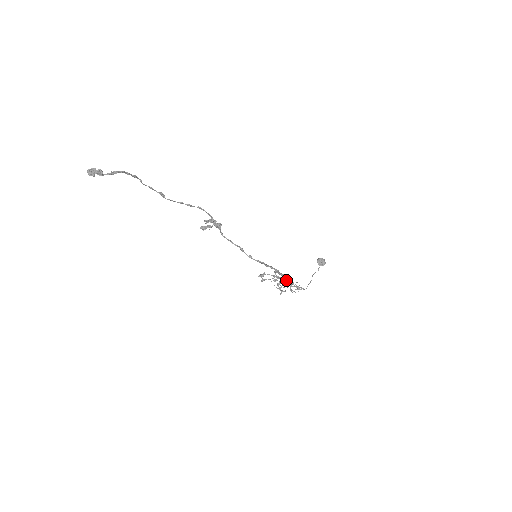
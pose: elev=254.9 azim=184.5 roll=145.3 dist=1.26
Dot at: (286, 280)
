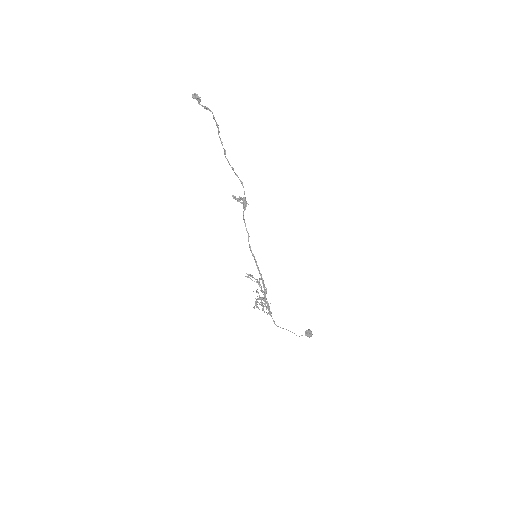
Dot at: (265, 297)
